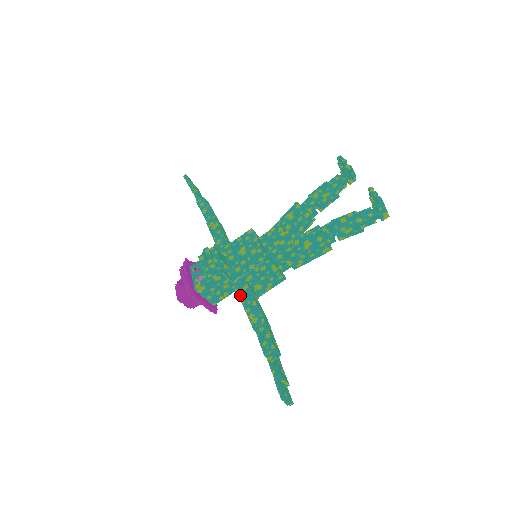
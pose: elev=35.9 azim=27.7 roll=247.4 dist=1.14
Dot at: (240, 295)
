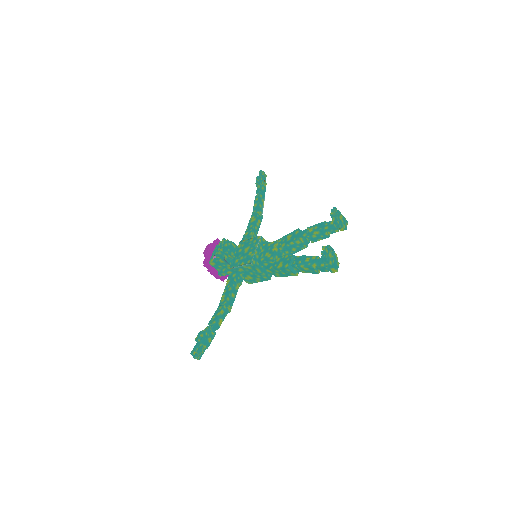
Dot at: (229, 279)
